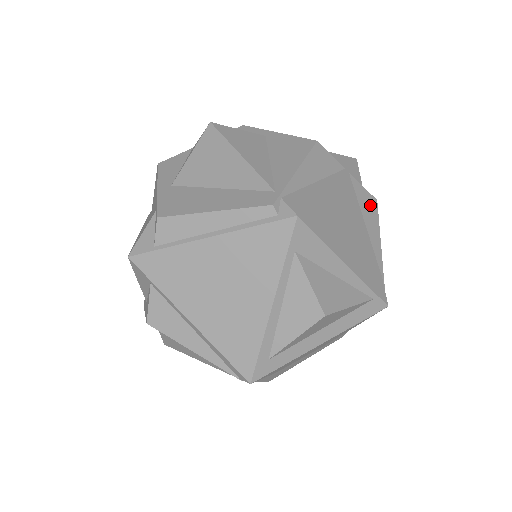
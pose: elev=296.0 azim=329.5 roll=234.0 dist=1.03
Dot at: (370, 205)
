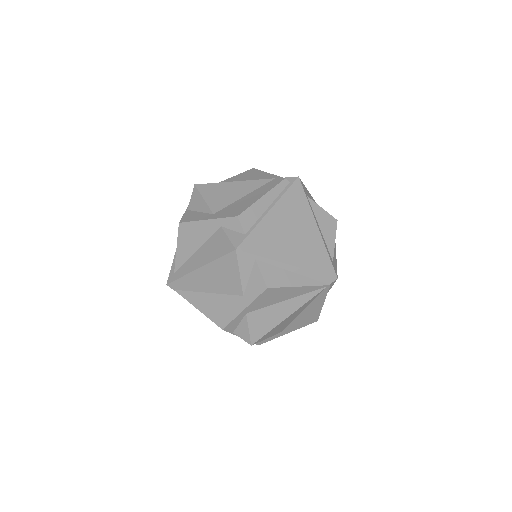
Dot at: occluded
